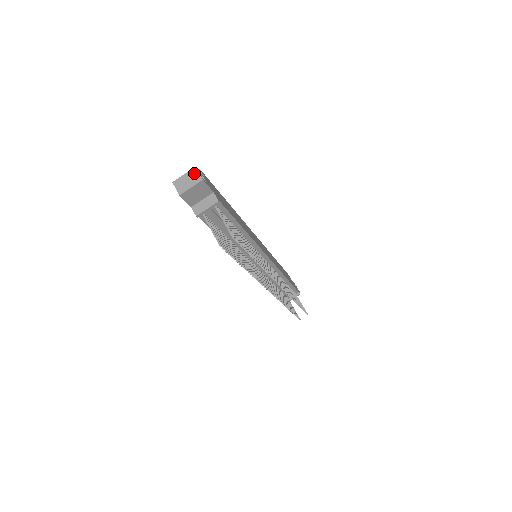
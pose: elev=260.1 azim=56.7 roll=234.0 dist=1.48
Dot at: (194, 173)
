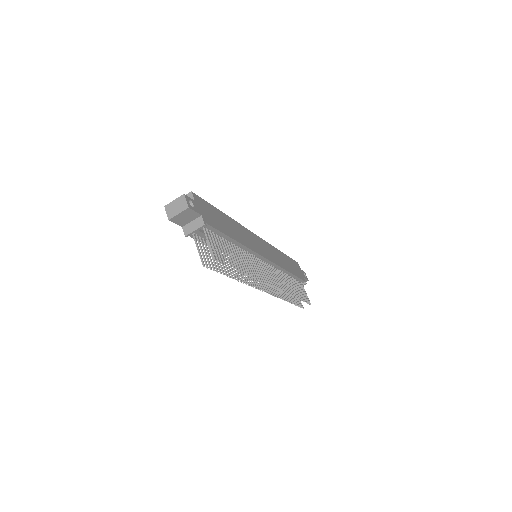
Dot at: (182, 200)
